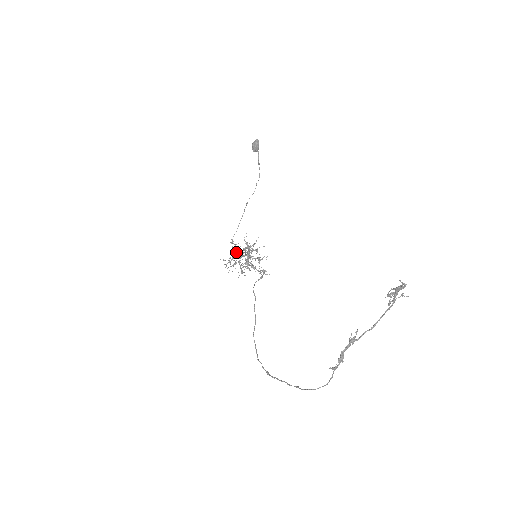
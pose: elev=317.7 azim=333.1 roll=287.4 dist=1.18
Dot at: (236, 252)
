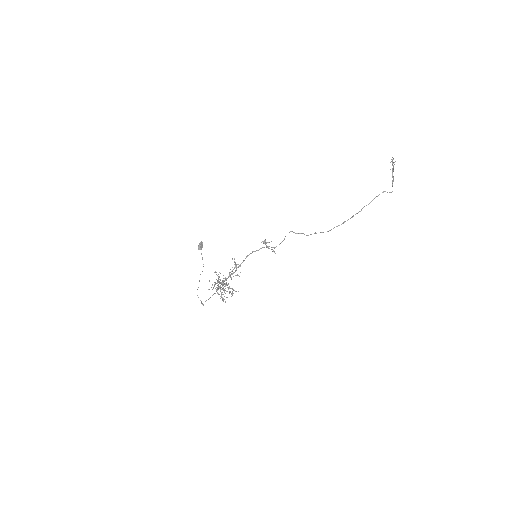
Dot at: (218, 280)
